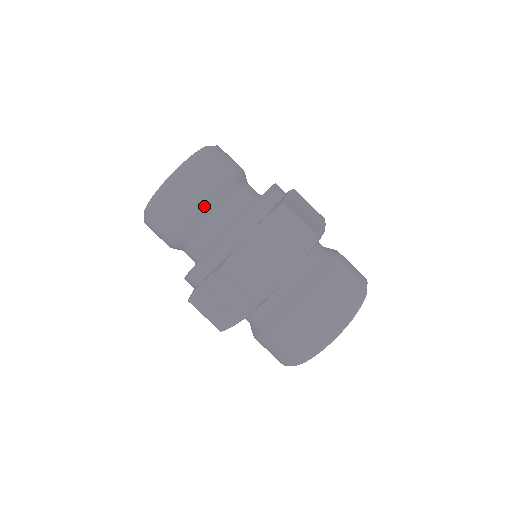
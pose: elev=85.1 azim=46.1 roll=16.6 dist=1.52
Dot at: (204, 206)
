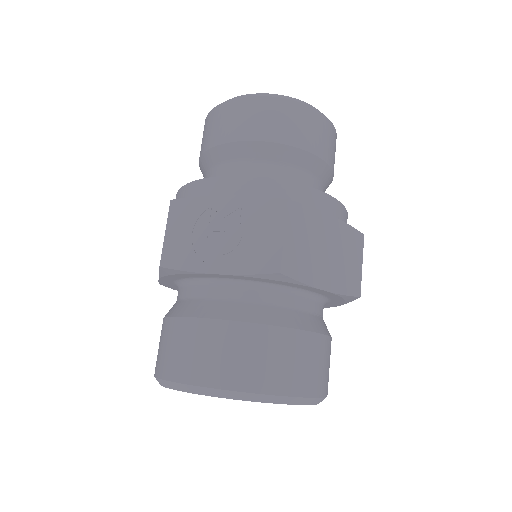
Dot at: (307, 153)
